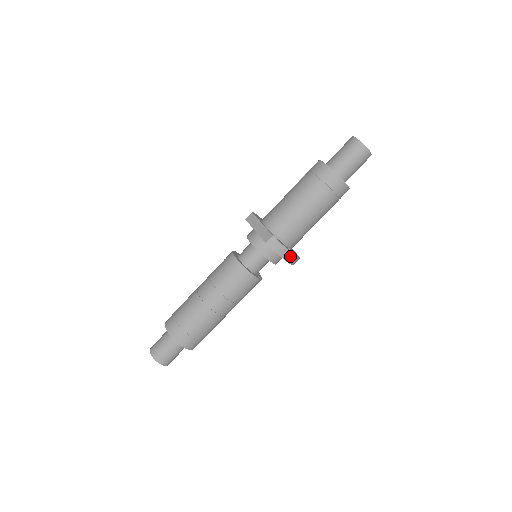
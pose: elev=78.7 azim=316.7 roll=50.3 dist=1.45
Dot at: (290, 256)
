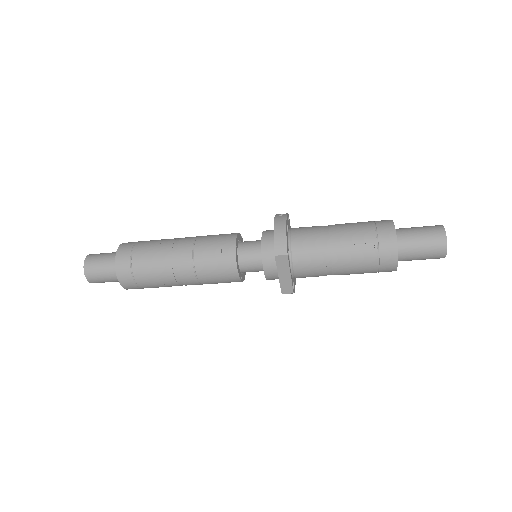
Dot at: occluded
